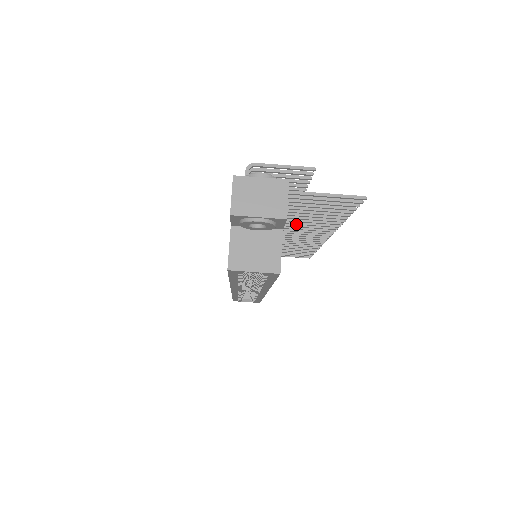
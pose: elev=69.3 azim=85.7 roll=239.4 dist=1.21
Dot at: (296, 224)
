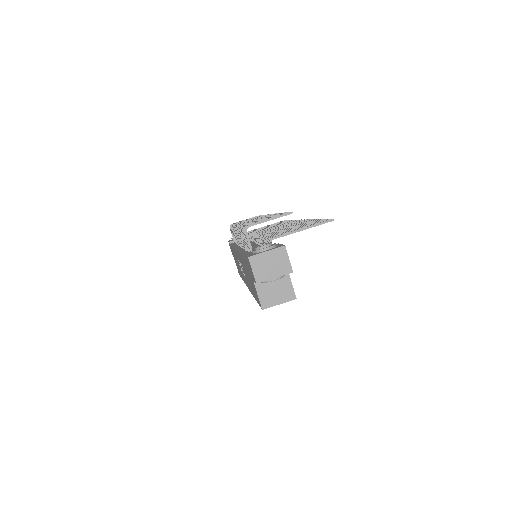
Dot at: occluded
